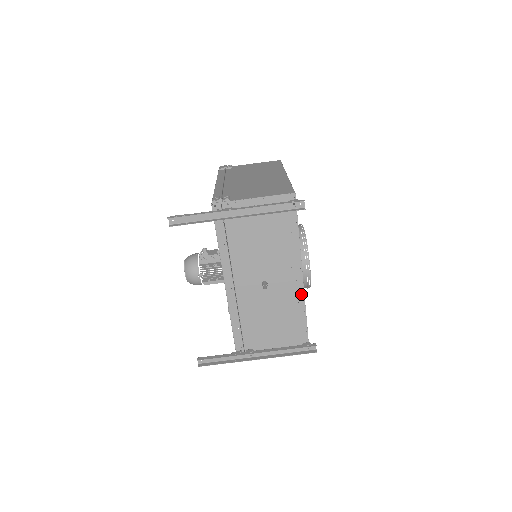
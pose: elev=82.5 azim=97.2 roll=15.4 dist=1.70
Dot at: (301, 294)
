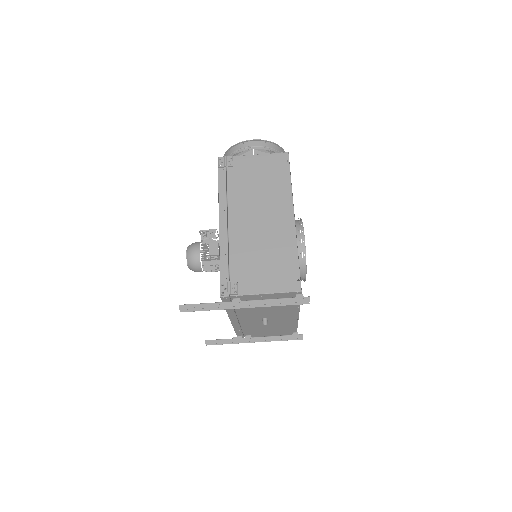
Dot at: (295, 320)
